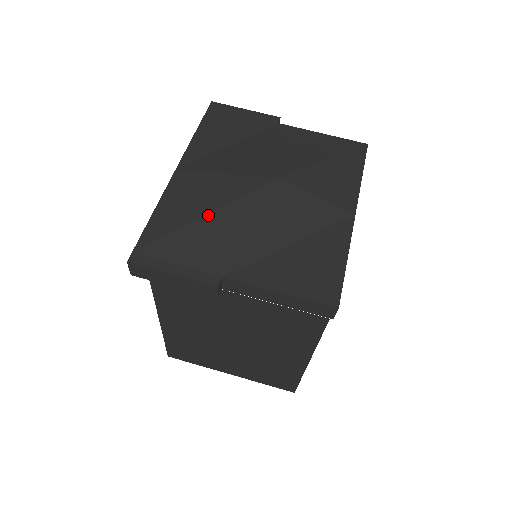
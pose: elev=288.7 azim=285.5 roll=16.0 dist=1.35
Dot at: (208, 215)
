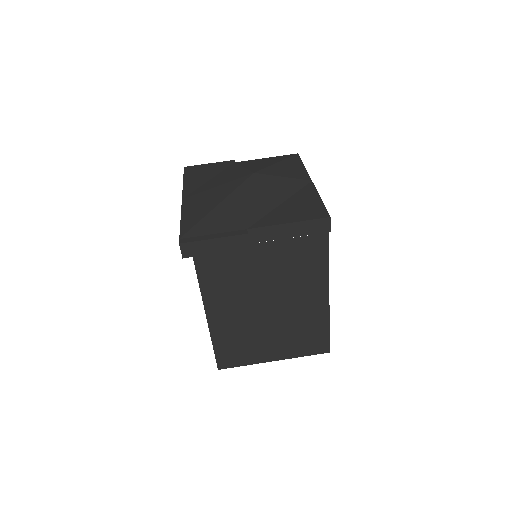
Dot at: (220, 204)
